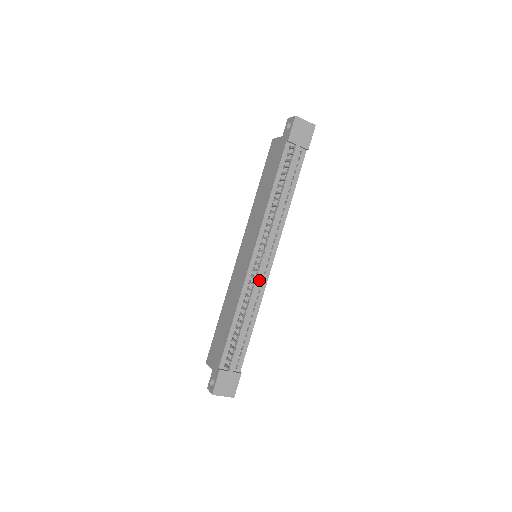
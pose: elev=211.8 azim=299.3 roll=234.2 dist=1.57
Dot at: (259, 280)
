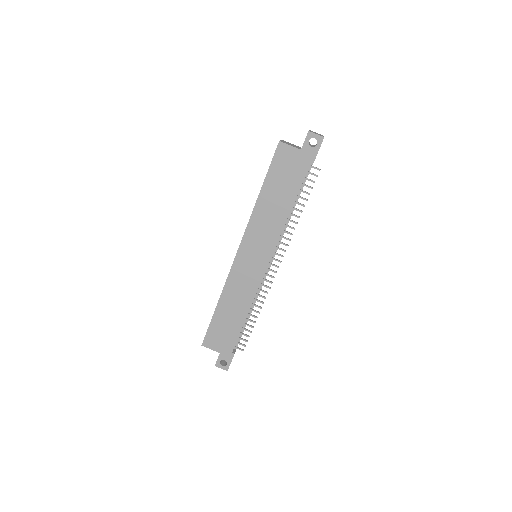
Dot at: occluded
